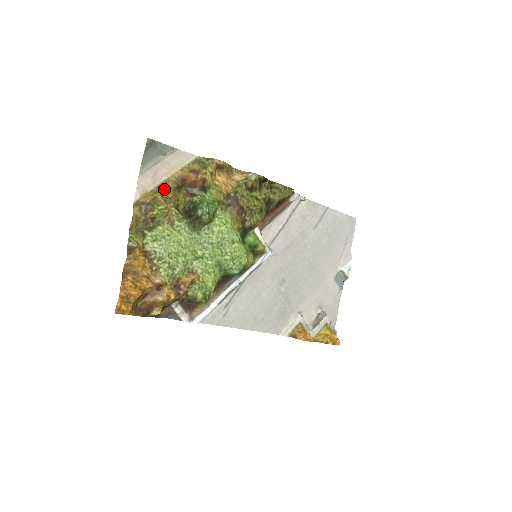
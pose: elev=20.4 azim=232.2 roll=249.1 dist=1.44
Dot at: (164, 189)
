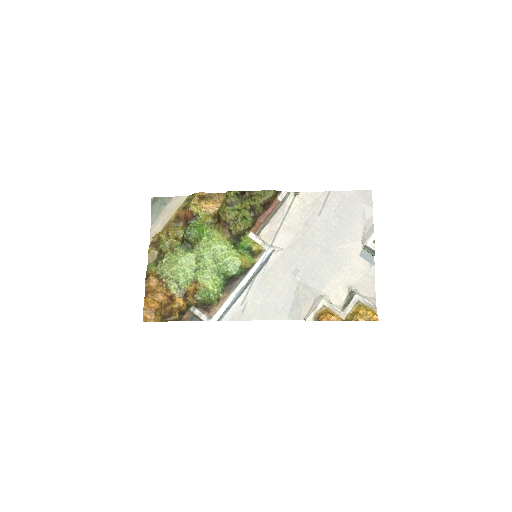
Dot at: (166, 228)
